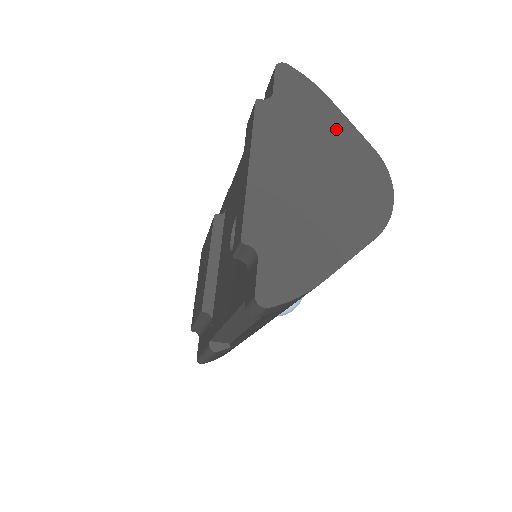
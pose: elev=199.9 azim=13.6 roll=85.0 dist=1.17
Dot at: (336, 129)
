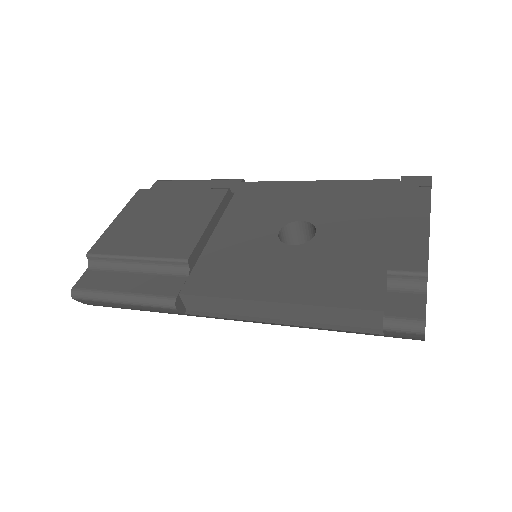
Dot at: occluded
